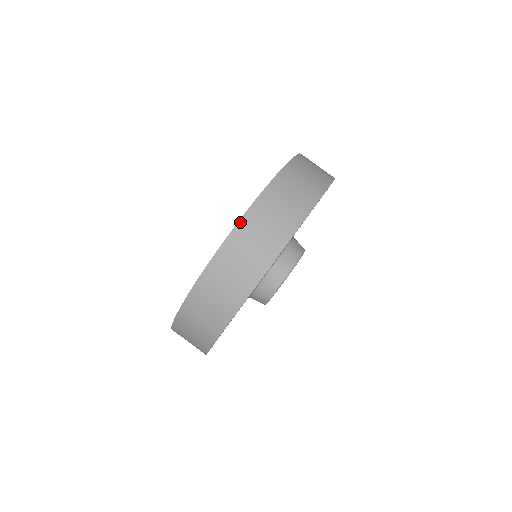
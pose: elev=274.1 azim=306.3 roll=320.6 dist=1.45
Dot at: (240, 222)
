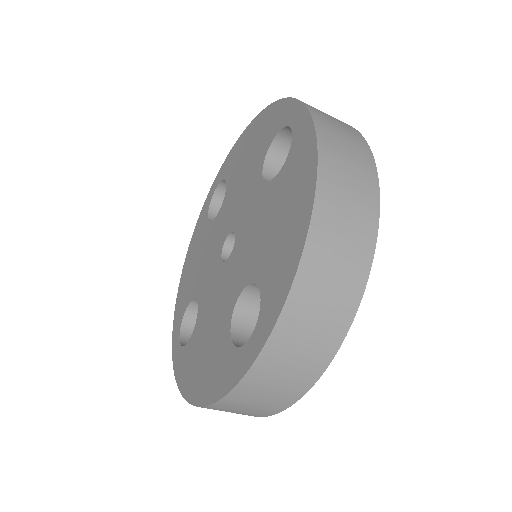
Dot at: occluded
